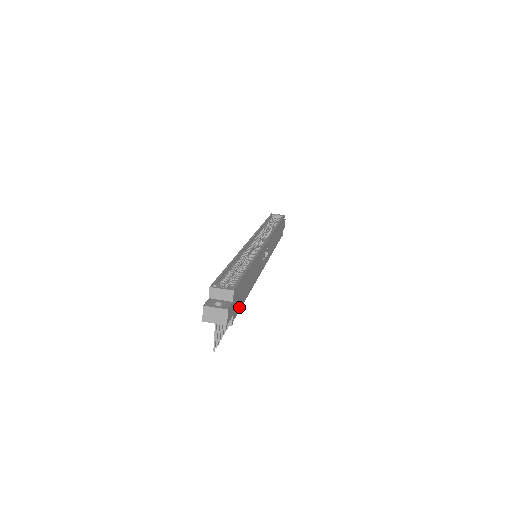
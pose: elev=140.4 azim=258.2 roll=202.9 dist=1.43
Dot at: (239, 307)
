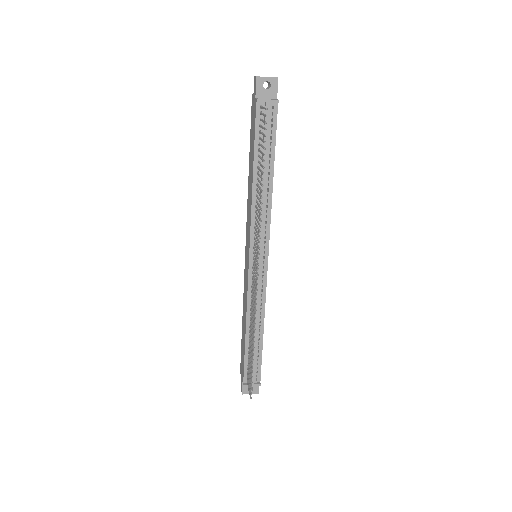
Dot at: (275, 128)
